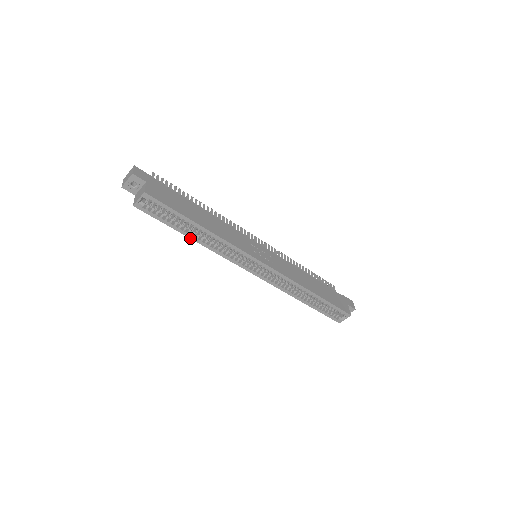
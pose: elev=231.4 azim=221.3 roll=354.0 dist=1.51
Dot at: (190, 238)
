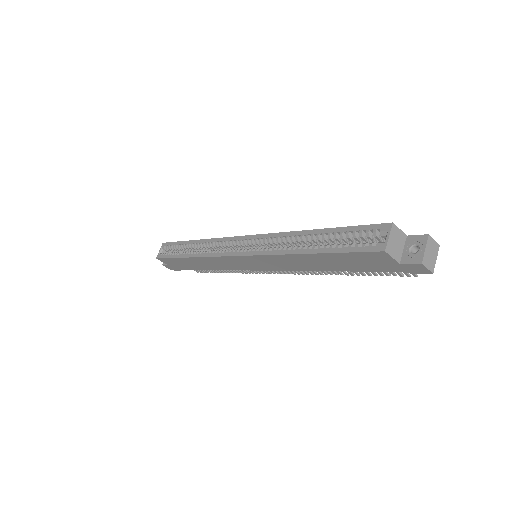
Dot at: (186, 258)
